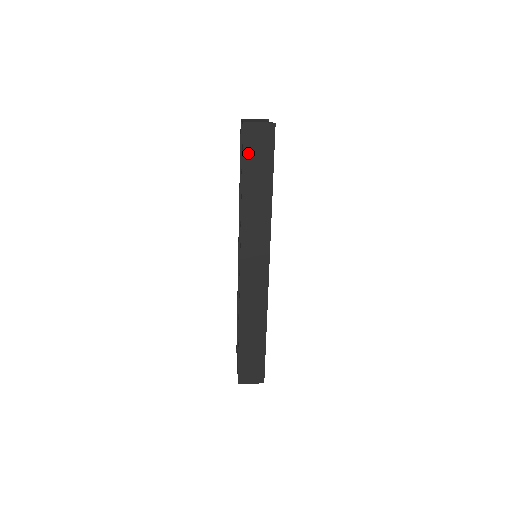
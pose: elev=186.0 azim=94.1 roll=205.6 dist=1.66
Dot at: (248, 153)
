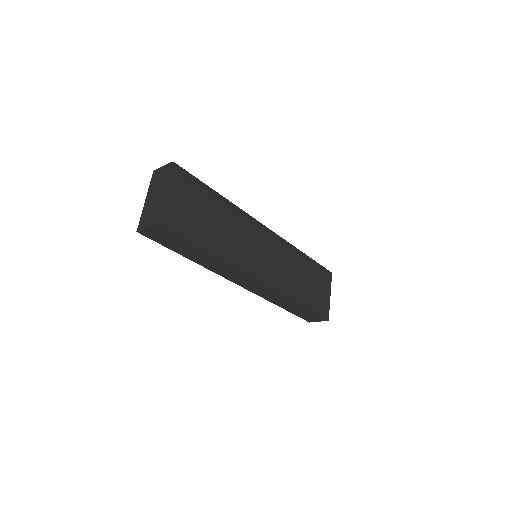
Dot at: (164, 243)
